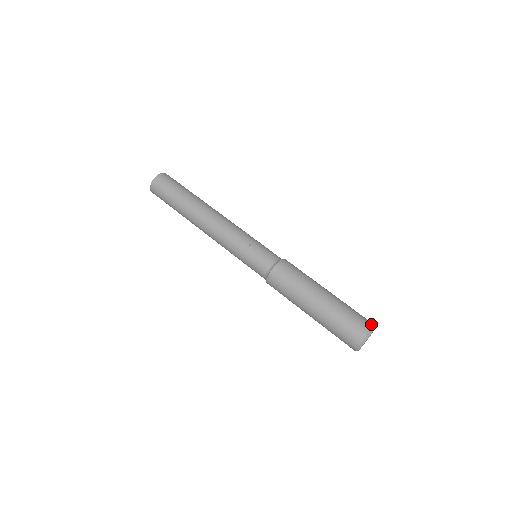
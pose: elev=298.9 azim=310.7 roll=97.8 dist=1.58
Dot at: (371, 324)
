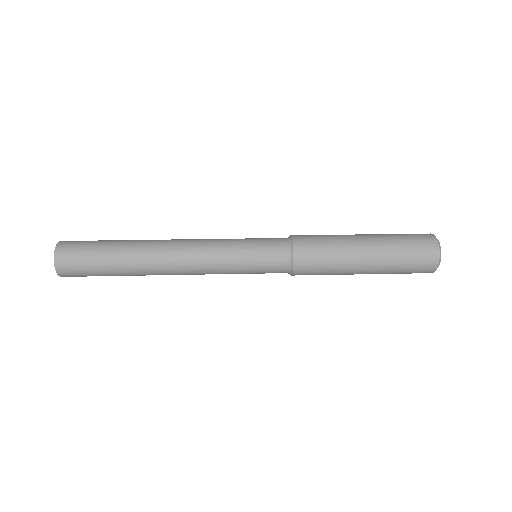
Dot at: (431, 236)
